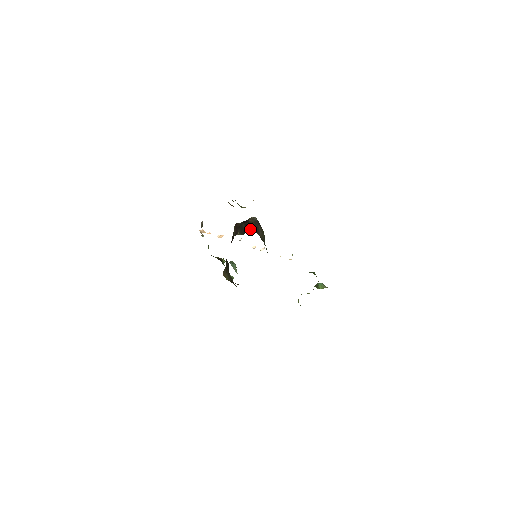
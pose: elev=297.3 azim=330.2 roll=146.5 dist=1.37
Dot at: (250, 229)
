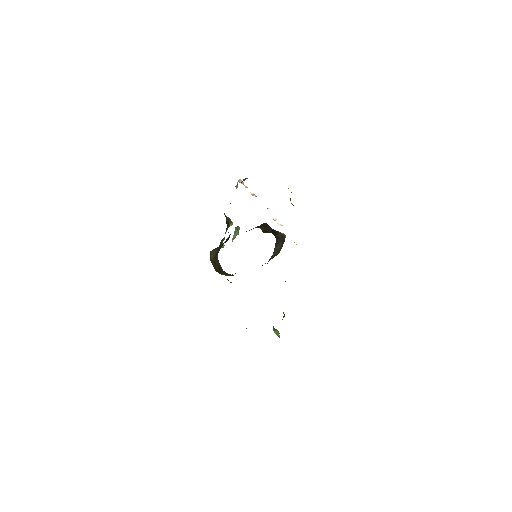
Dot at: (274, 234)
